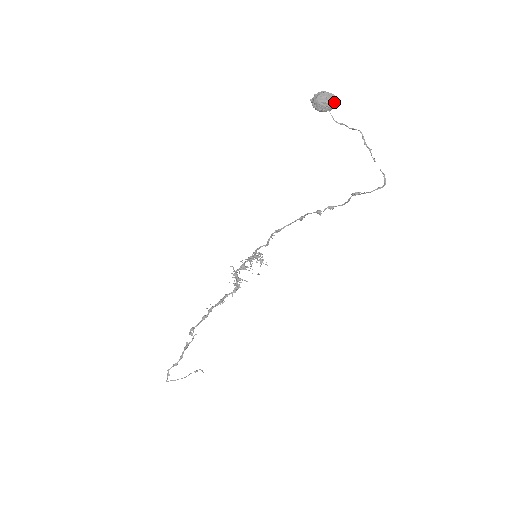
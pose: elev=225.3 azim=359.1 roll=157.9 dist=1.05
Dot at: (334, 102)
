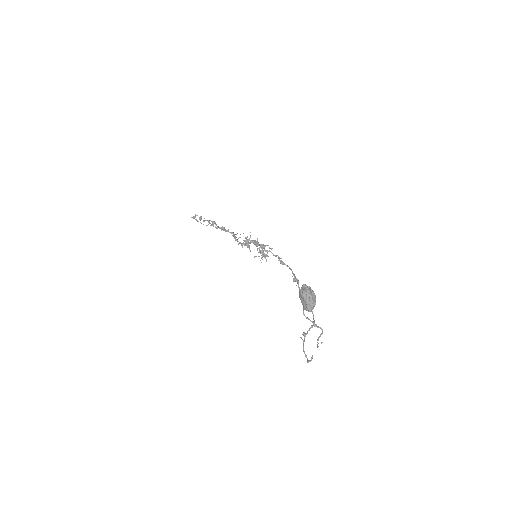
Dot at: (307, 310)
